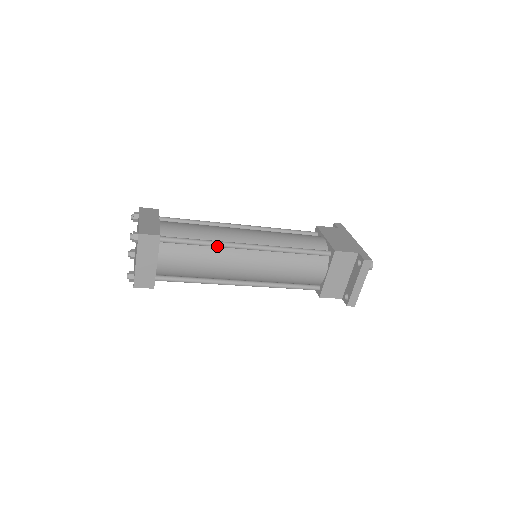
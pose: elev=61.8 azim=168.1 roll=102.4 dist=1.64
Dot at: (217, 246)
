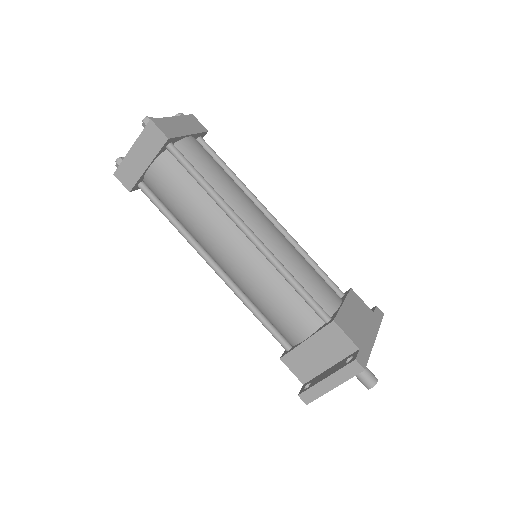
Dot at: (216, 201)
